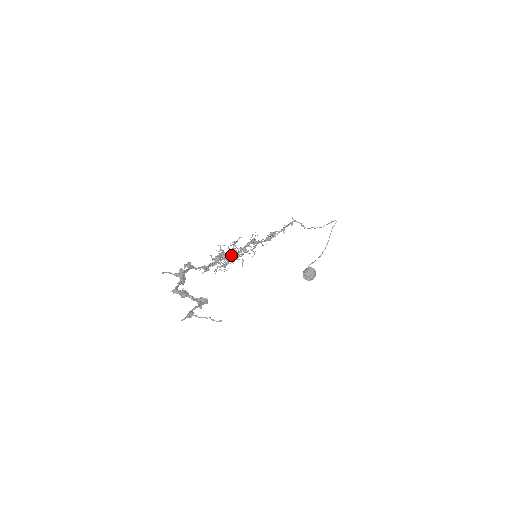
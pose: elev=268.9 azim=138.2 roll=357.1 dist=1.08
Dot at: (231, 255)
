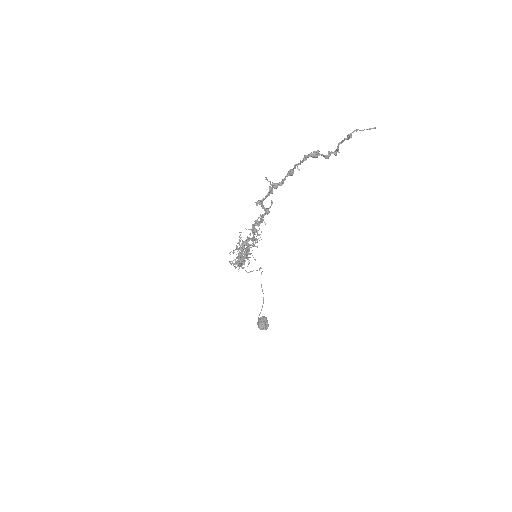
Dot at: occluded
